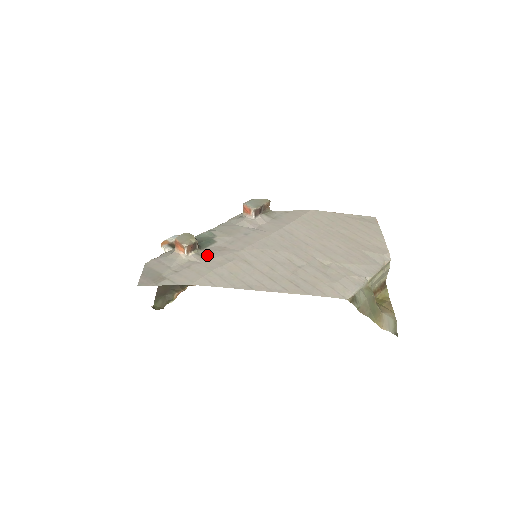
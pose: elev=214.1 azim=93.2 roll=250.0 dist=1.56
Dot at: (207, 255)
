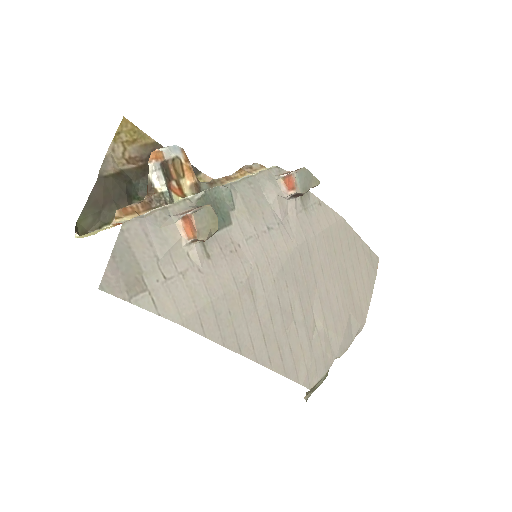
Dot at: (214, 255)
